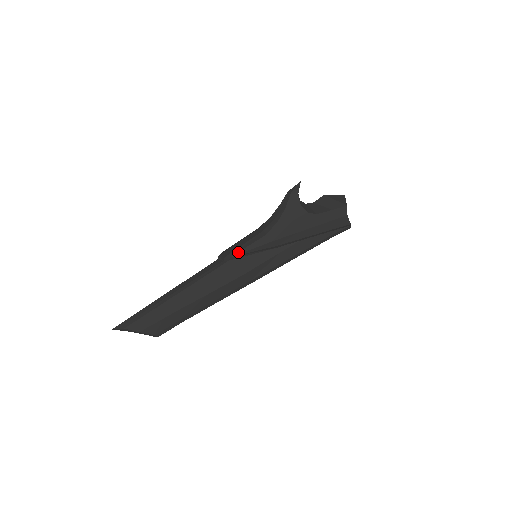
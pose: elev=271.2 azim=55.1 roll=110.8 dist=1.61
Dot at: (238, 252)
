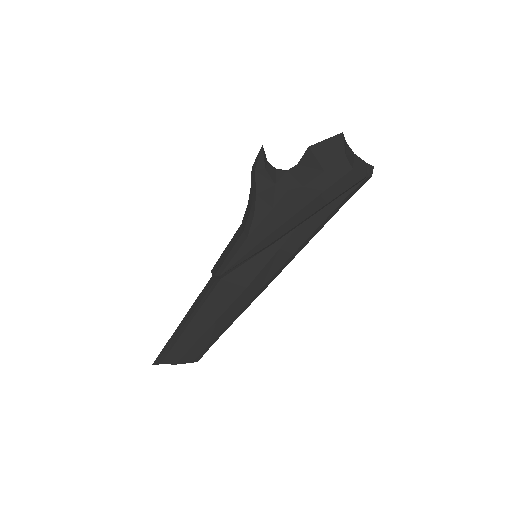
Dot at: (225, 268)
